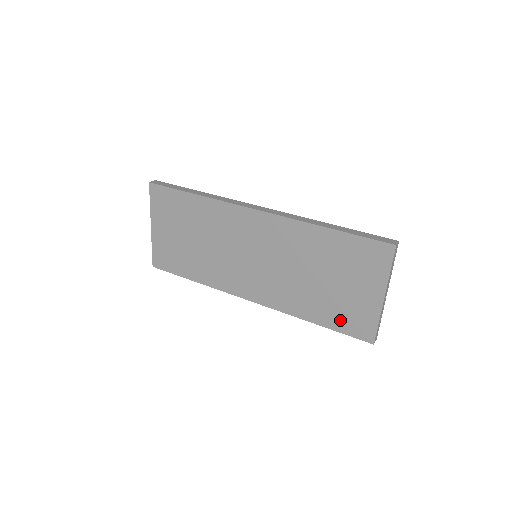
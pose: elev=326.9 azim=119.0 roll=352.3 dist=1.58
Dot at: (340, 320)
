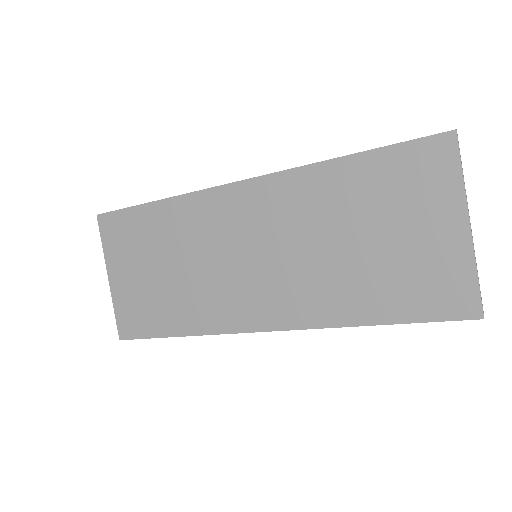
Dot at: (412, 299)
